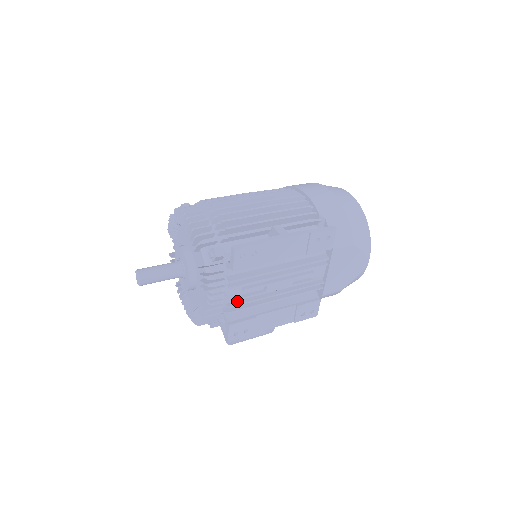
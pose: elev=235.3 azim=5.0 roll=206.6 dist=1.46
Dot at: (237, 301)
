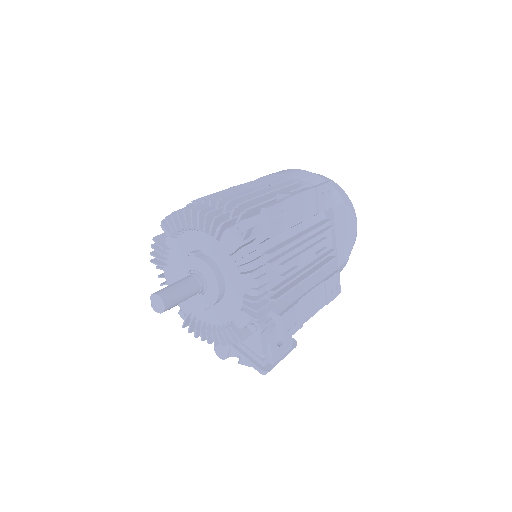
Dot at: (278, 285)
